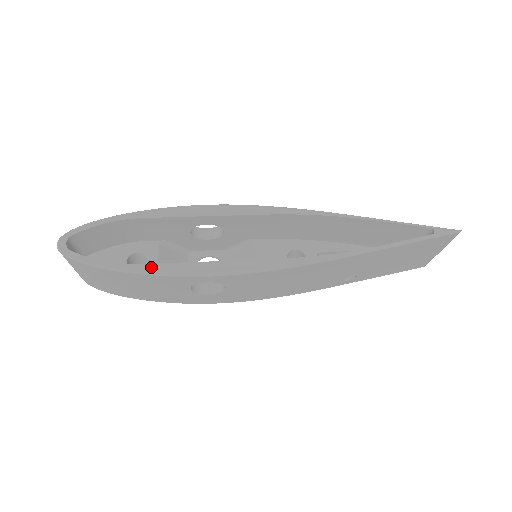
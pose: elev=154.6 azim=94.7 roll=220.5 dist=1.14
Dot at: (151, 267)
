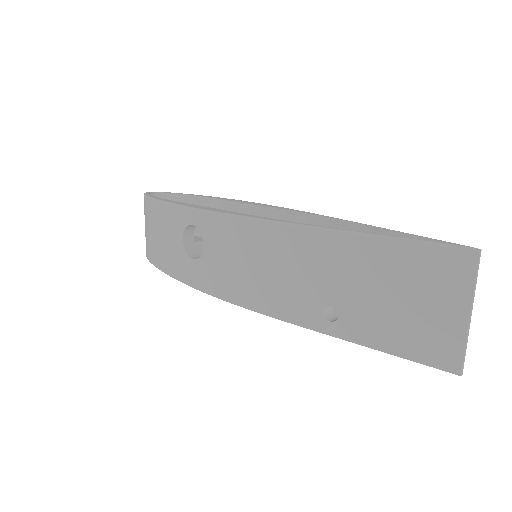
Dot at: (171, 201)
